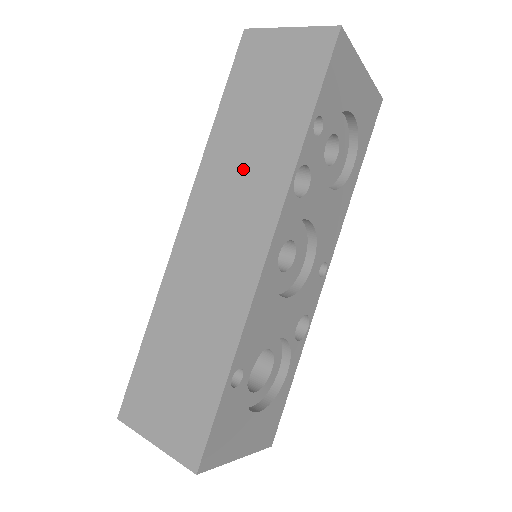
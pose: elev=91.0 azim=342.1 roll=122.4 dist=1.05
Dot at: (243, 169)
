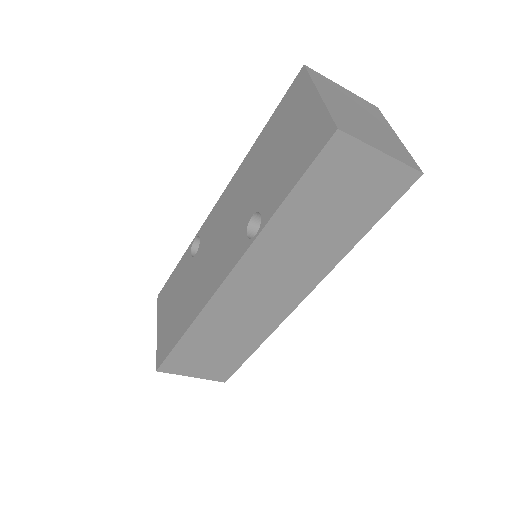
Dot at: (297, 254)
